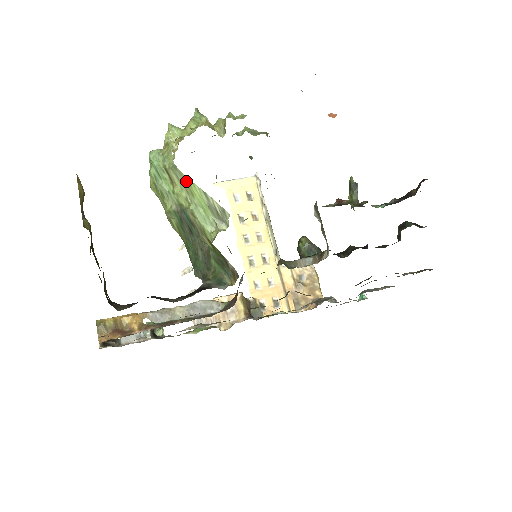
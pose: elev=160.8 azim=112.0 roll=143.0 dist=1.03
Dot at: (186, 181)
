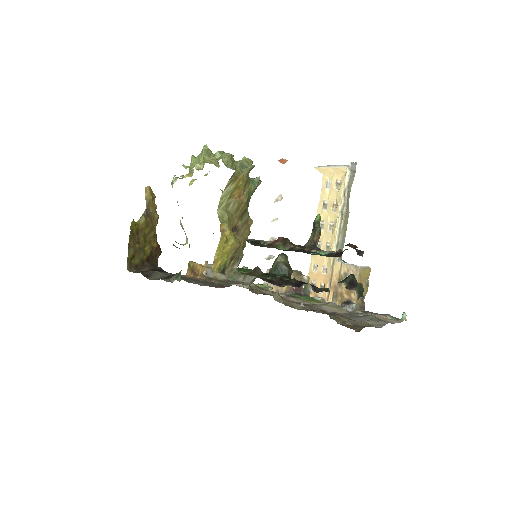
Dot at: occluded
